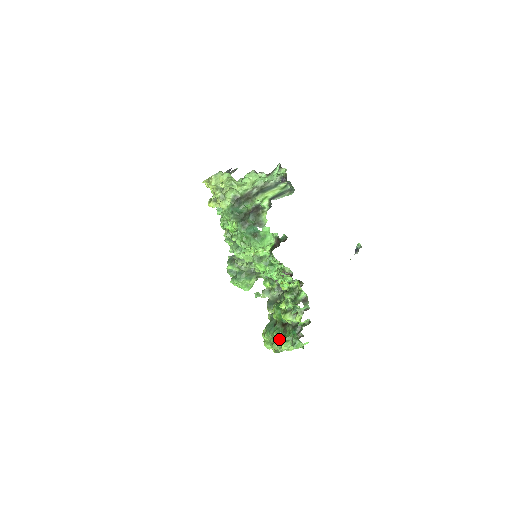
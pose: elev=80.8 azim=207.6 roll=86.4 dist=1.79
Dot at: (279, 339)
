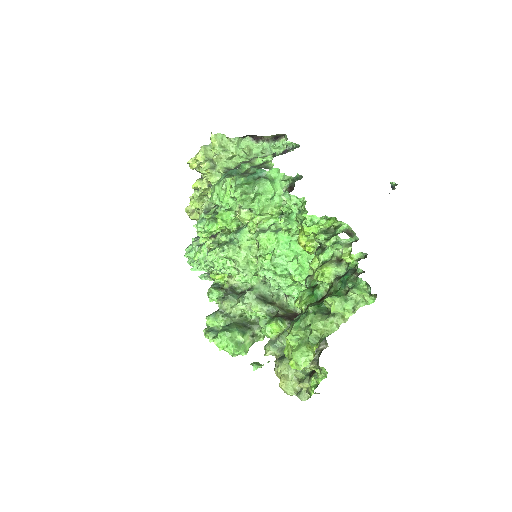
Dot at: (321, 311)
